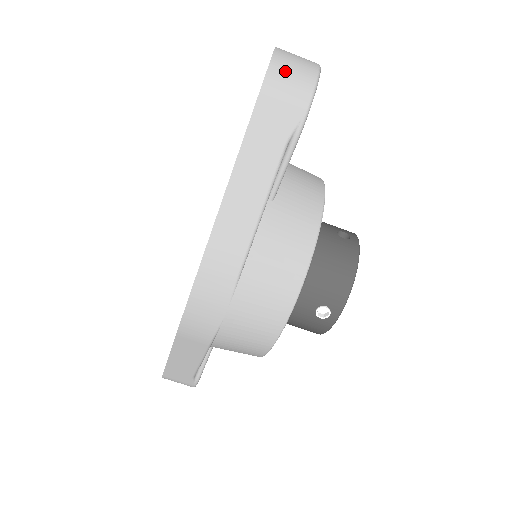
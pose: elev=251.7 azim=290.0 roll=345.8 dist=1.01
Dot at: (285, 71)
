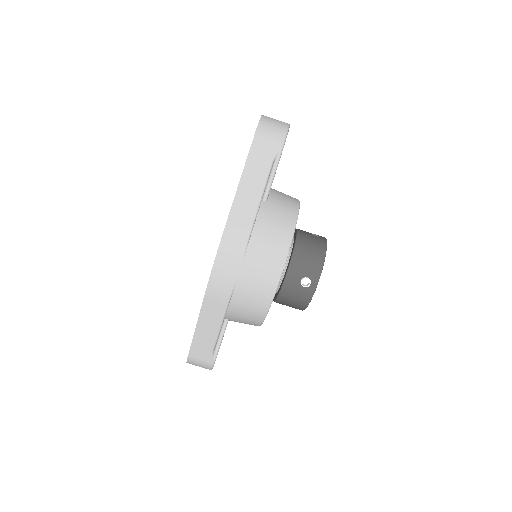
Dot at: (269, 124)
